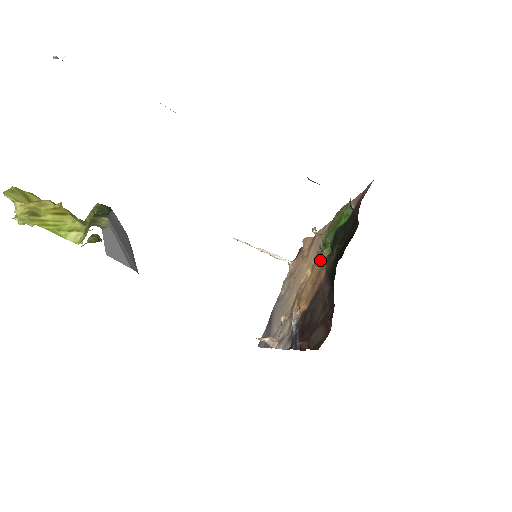
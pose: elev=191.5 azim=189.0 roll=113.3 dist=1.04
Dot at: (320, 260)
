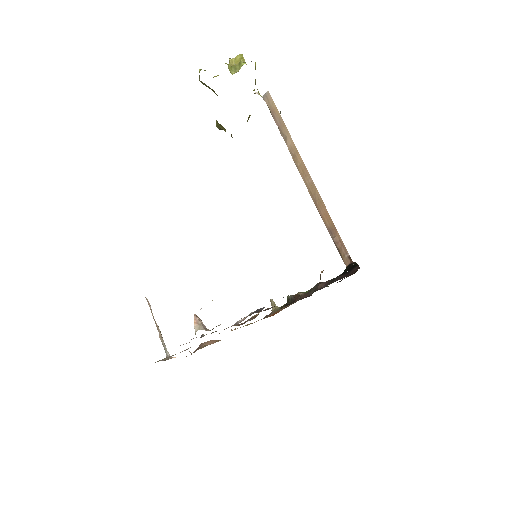
Dot at: occluded
